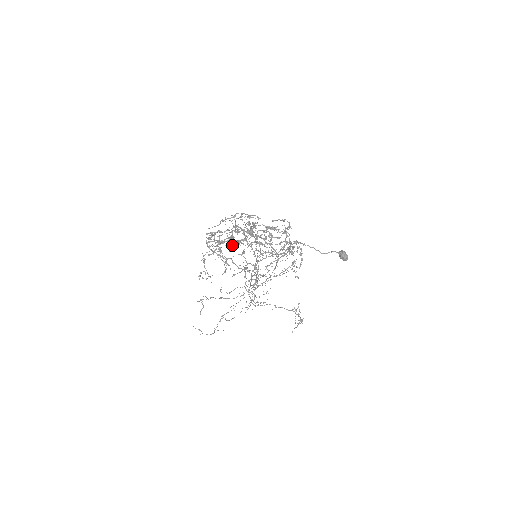
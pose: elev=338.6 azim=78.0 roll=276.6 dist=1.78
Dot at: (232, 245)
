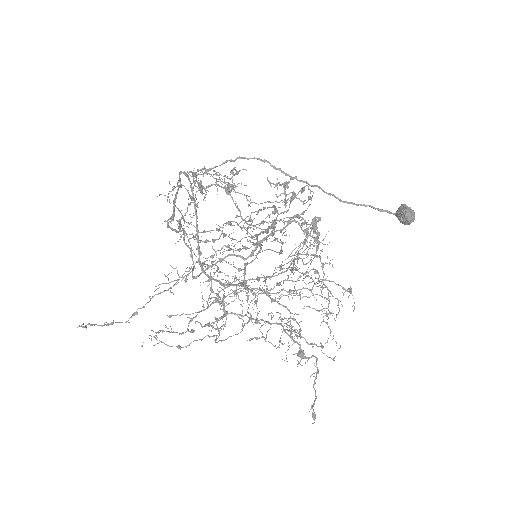
Dot at: (229, 248)
